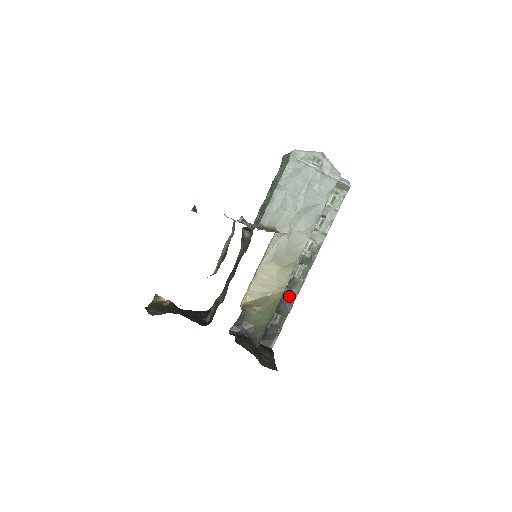
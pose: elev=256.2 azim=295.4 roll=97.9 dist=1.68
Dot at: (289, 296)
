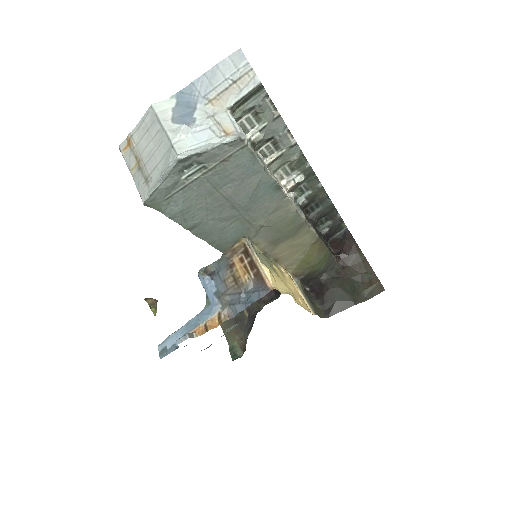
Dot at: (319, 203)
